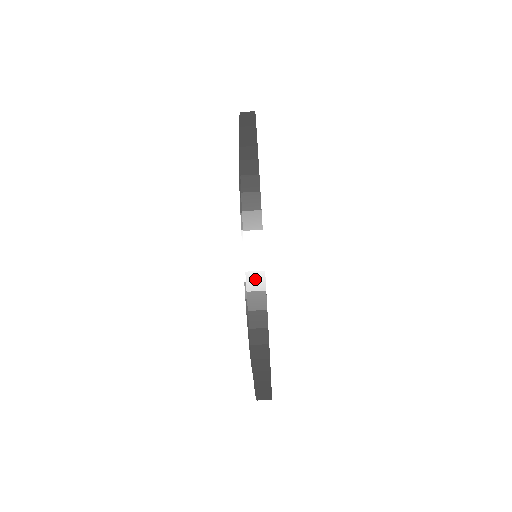
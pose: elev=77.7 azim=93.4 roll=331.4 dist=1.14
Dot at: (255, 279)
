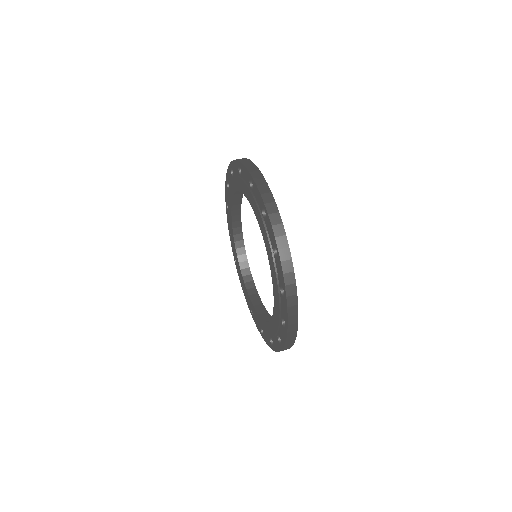
Dot at: (271, 207)
